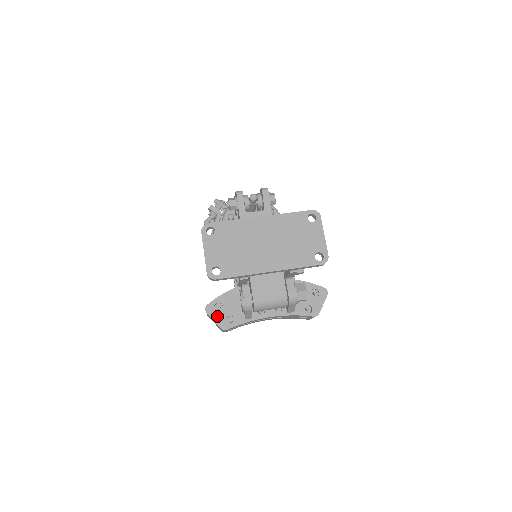
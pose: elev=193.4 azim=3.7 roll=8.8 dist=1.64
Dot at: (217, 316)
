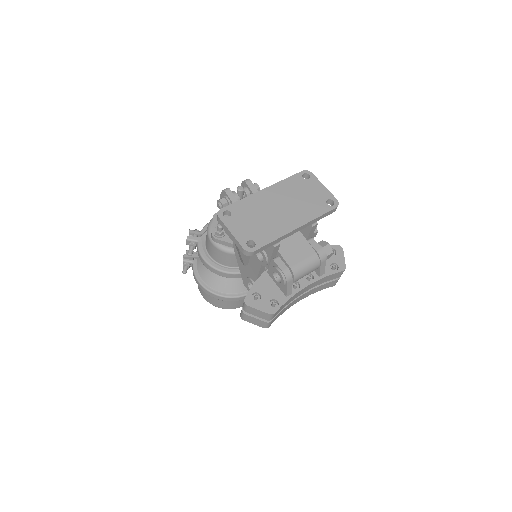
Dot at: (259, 305)
